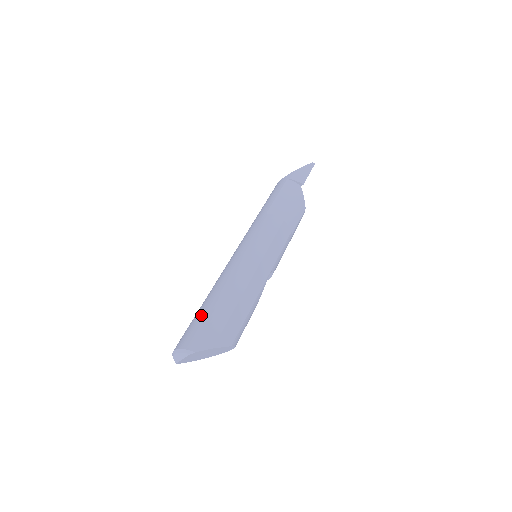
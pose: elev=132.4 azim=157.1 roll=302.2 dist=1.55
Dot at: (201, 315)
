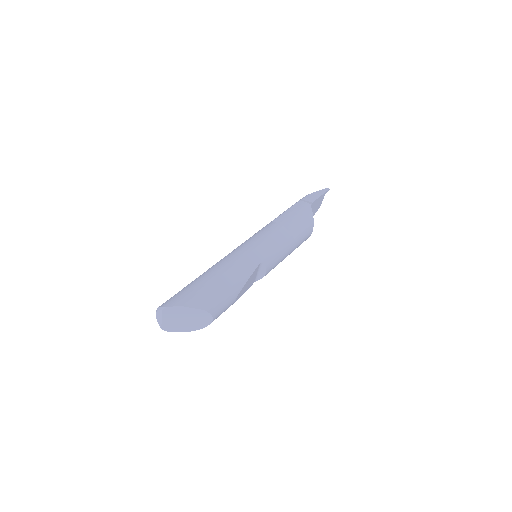
Dot at: (184, 287)
